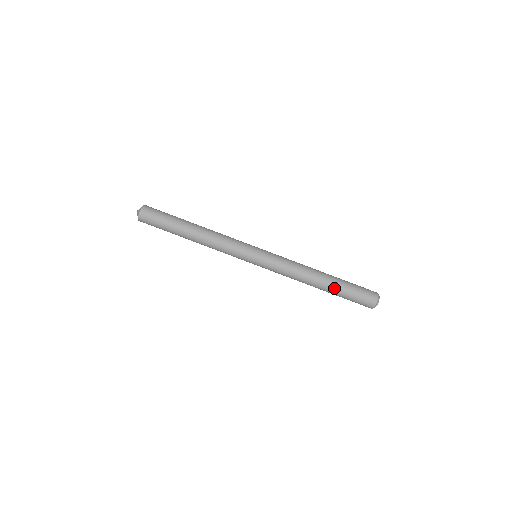
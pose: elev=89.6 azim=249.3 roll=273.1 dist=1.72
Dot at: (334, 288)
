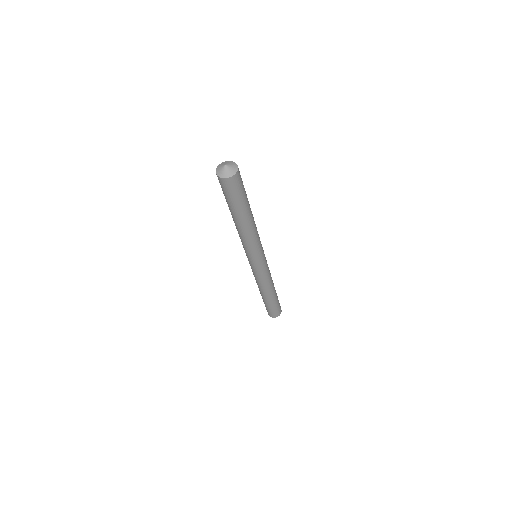
Dot at: (264, 300)
